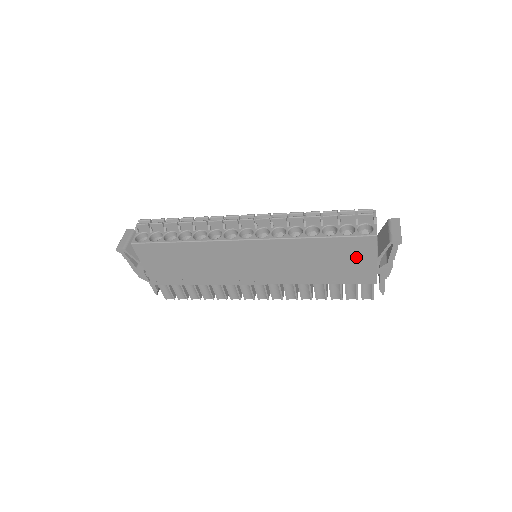
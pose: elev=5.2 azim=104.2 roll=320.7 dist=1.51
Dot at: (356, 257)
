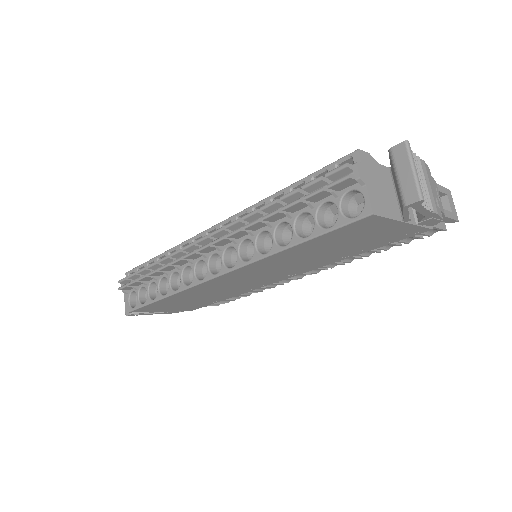
Dot at: (369, 233)
